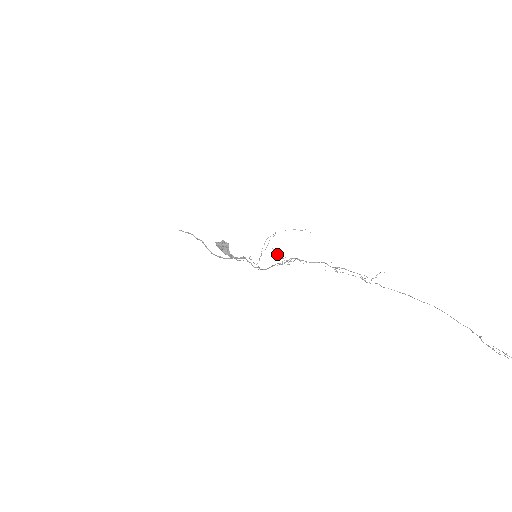
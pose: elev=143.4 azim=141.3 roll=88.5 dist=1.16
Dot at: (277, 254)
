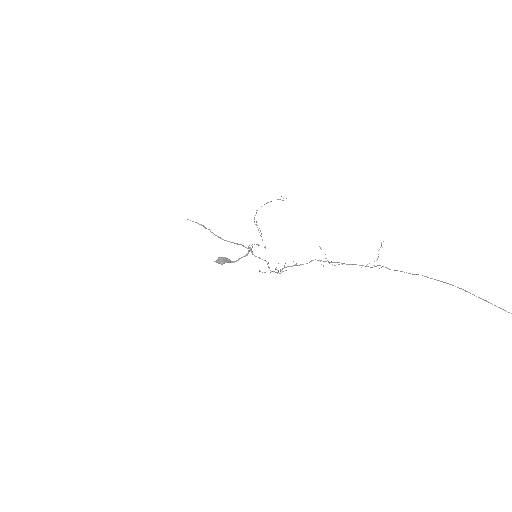
Dot at: occluded
